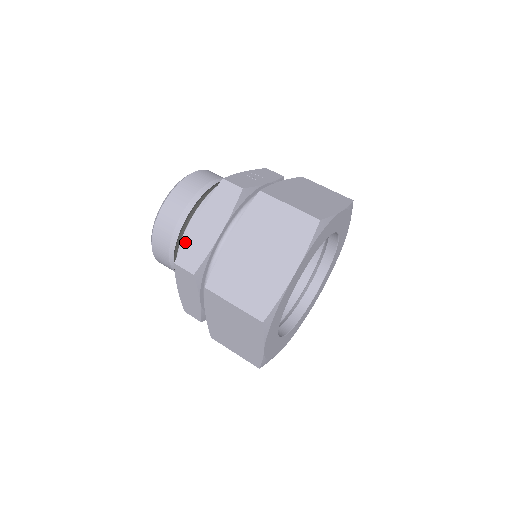
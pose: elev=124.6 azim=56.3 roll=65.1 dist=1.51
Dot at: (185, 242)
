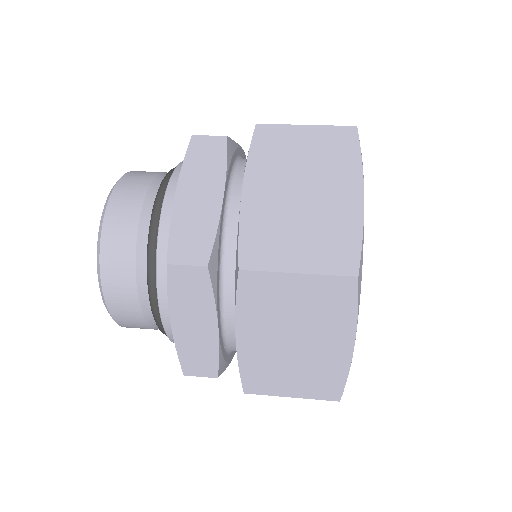
Dot at: (172, 229)
